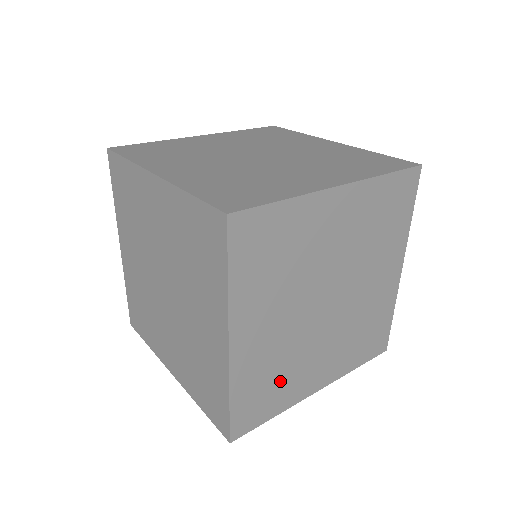
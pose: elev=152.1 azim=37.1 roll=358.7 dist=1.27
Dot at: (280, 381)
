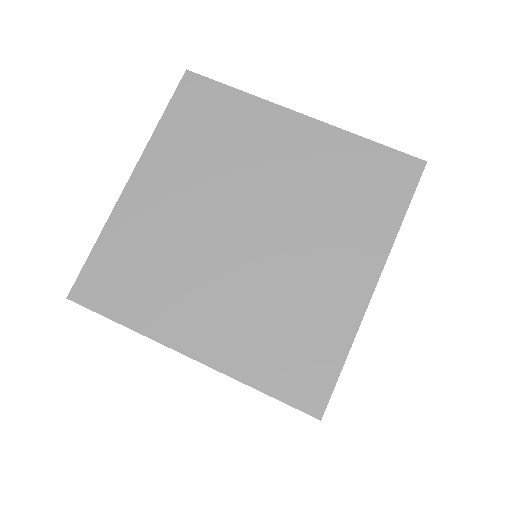
Dot at: occluded
